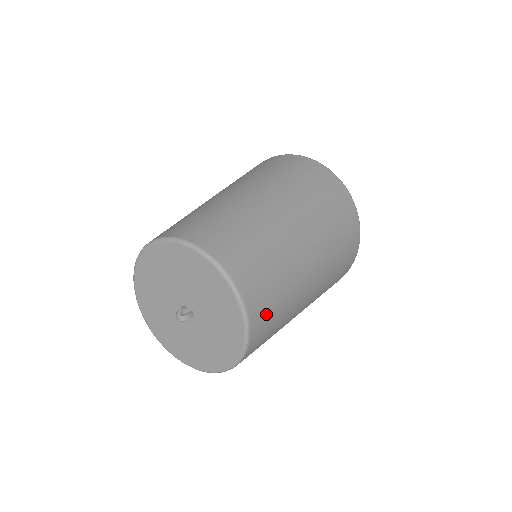
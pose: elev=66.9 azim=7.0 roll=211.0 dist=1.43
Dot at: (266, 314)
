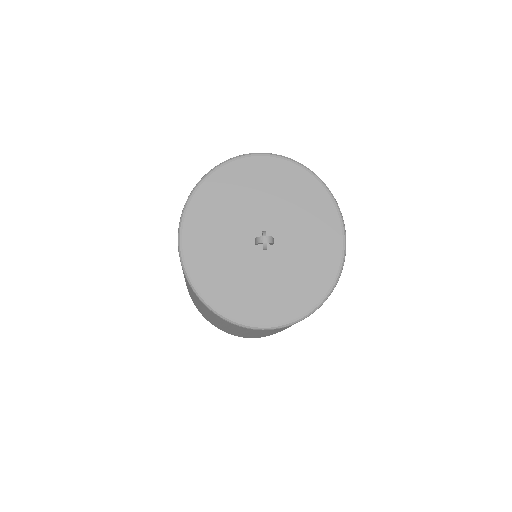
Dot at: occluded
